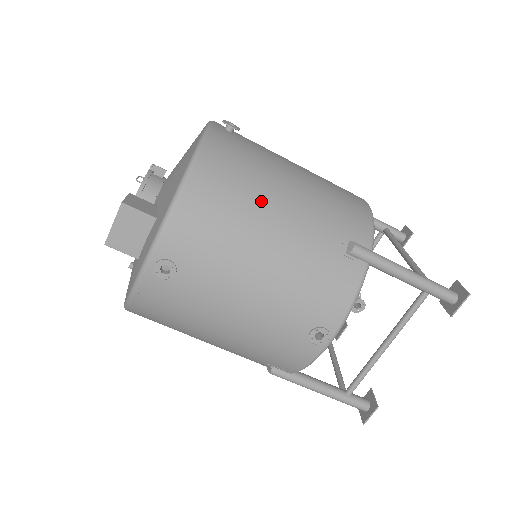
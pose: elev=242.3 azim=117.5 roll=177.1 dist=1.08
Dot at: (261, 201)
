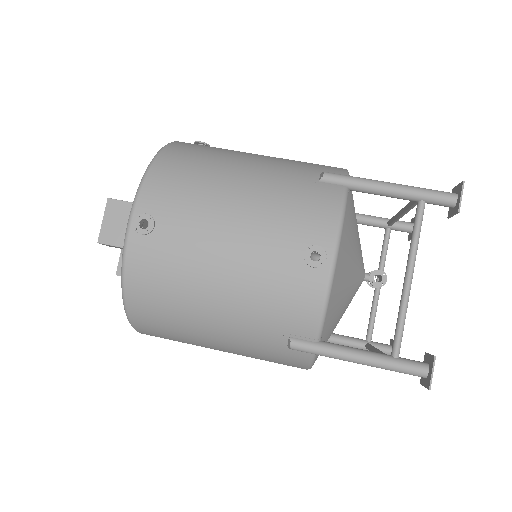
Dot at: (226, 161)
